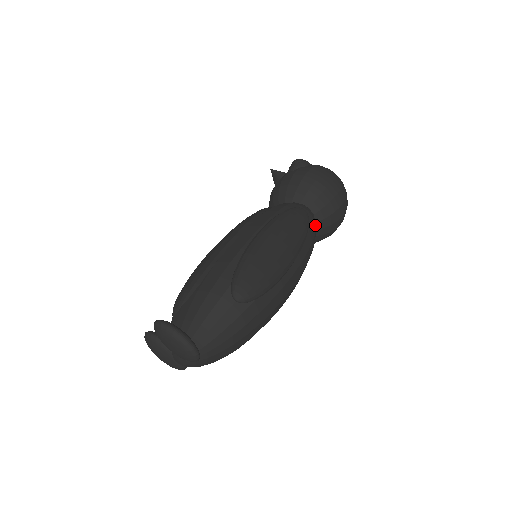
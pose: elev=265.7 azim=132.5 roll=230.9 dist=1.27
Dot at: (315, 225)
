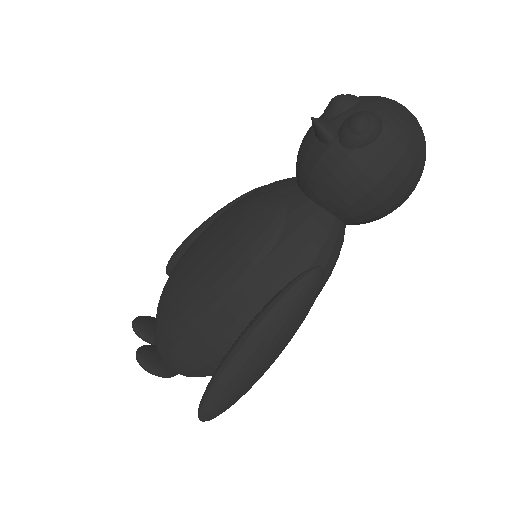
Dot at: (336, 261)
